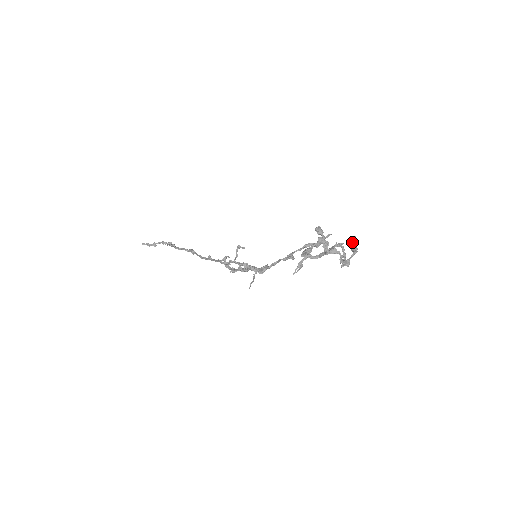
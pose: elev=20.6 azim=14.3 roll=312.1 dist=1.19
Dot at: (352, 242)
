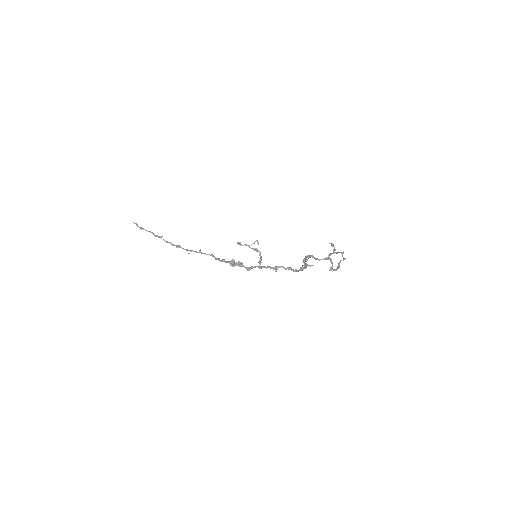
Dot at: (340, 262)
